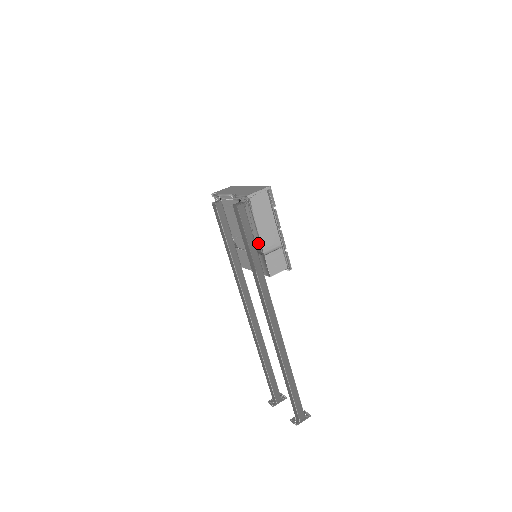
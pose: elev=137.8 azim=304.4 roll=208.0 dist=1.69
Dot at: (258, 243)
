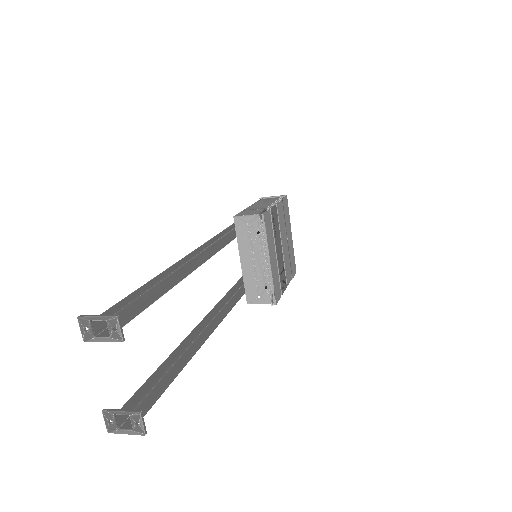
Dot at: occluded
